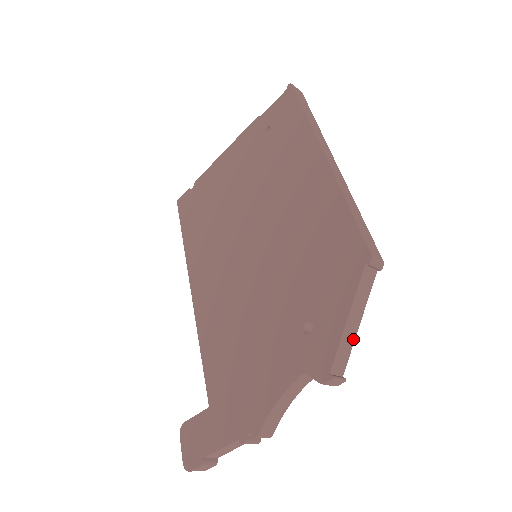
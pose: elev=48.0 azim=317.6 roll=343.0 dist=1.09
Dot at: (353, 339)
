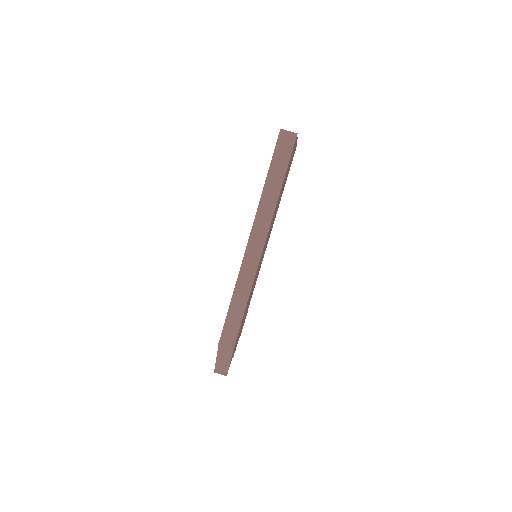
Dot at: (228, 365)
